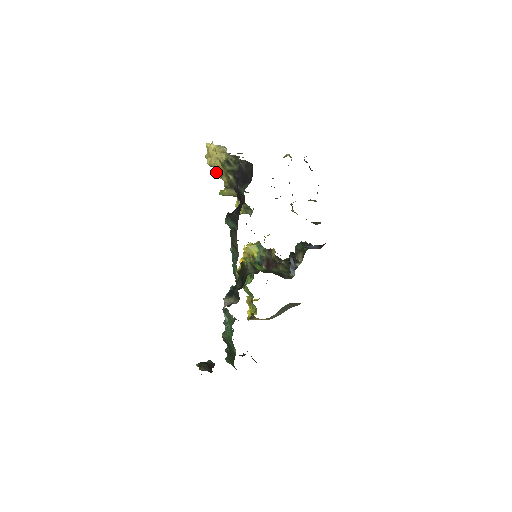
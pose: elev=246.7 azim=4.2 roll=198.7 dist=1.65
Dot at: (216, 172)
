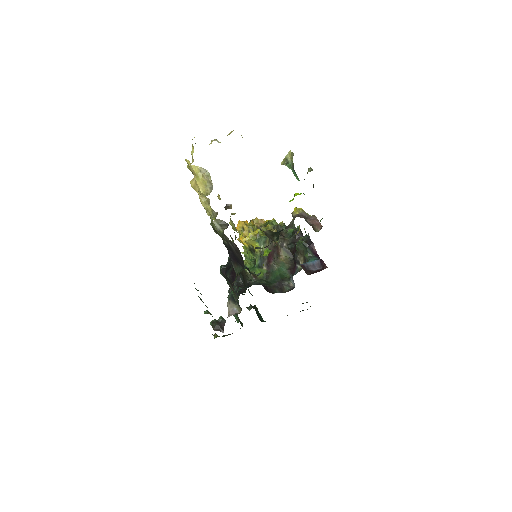
Dot at: occluded
